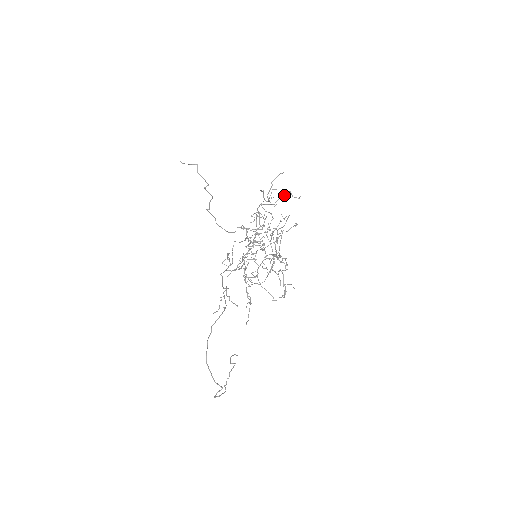
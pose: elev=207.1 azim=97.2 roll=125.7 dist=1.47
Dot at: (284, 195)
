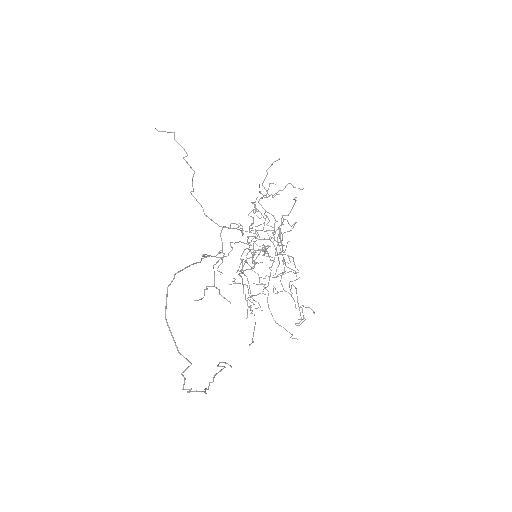
Dot at: (284, 188)
